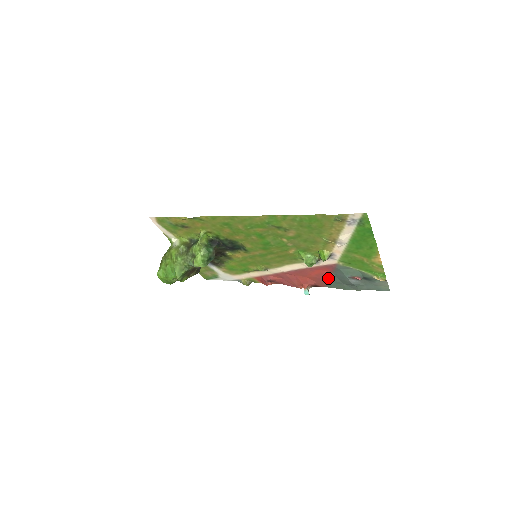
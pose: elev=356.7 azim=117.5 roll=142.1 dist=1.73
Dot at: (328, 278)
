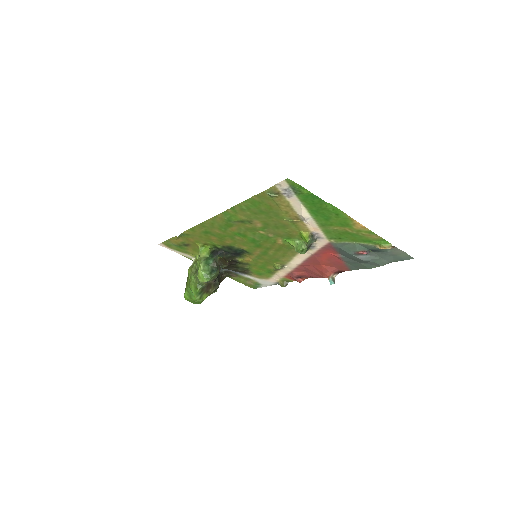
Dot at: (341, 260)
